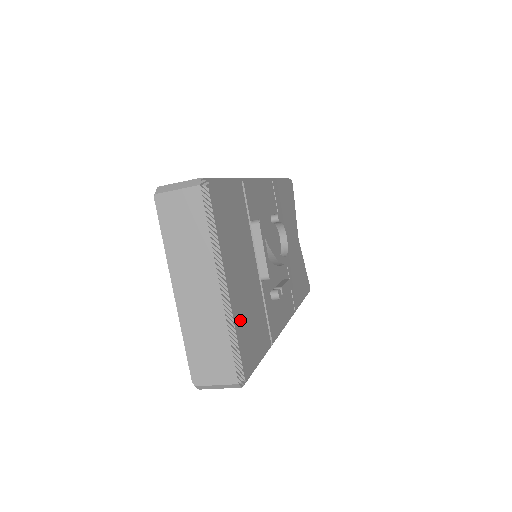
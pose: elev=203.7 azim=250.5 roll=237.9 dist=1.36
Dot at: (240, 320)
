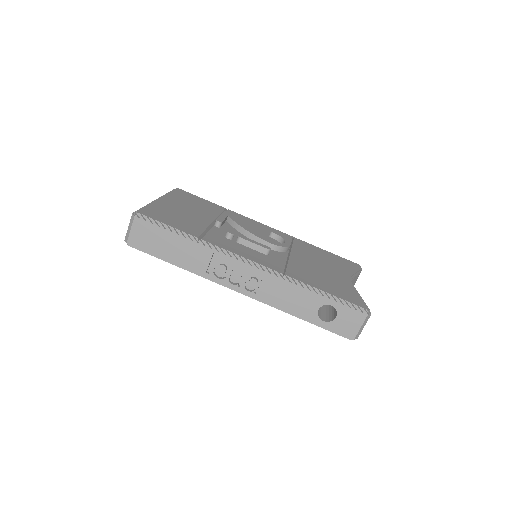
Dot at: (160, 208)
